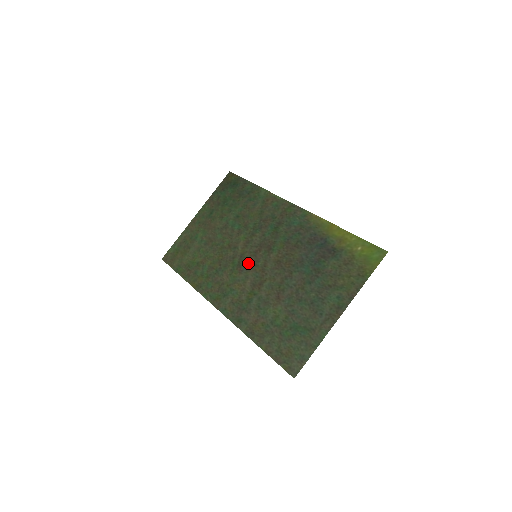
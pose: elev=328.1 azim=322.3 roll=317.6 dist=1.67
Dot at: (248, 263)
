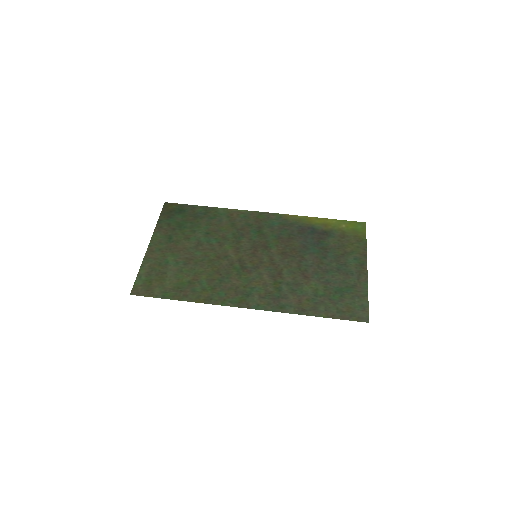
Dot at: (252, 263)
